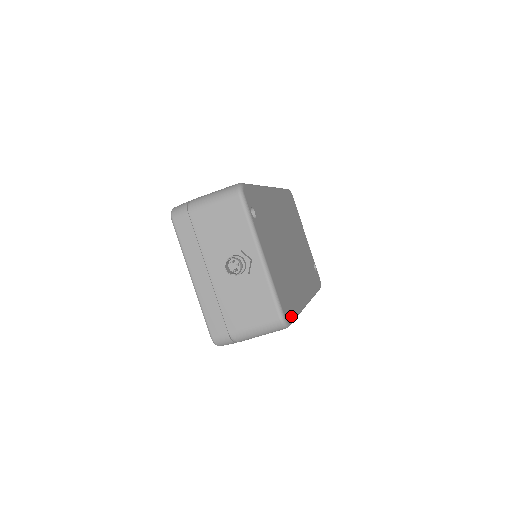
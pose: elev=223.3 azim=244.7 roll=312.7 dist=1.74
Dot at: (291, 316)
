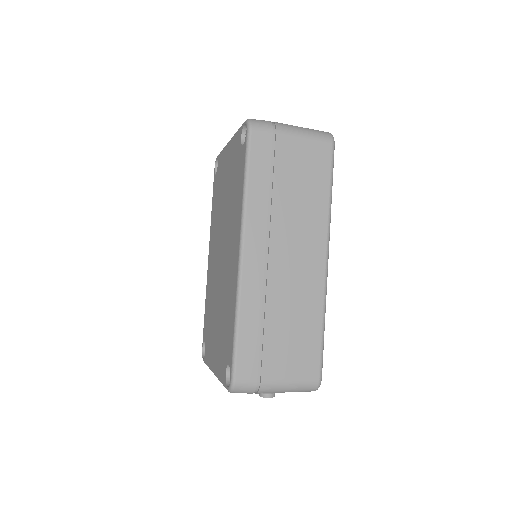
Dot at: occluded
